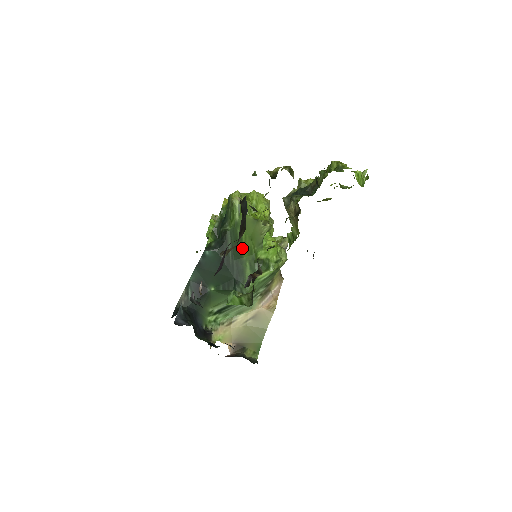
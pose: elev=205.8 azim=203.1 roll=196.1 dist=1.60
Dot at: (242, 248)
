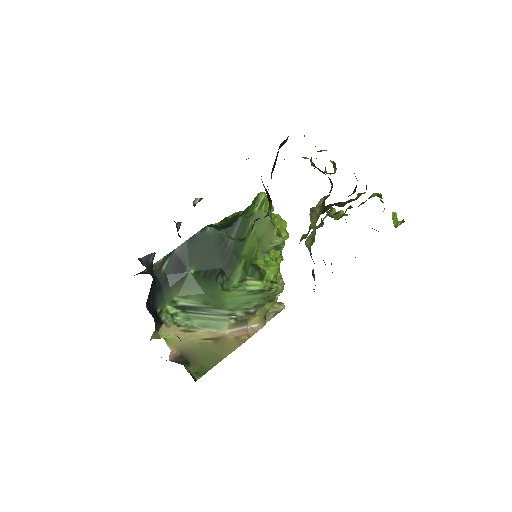
Dot at: (245, 243)
